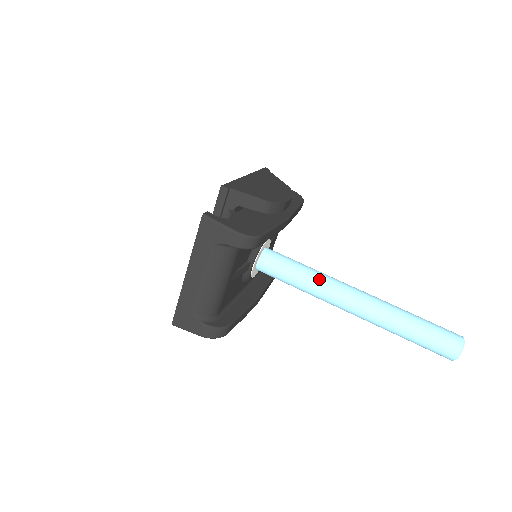
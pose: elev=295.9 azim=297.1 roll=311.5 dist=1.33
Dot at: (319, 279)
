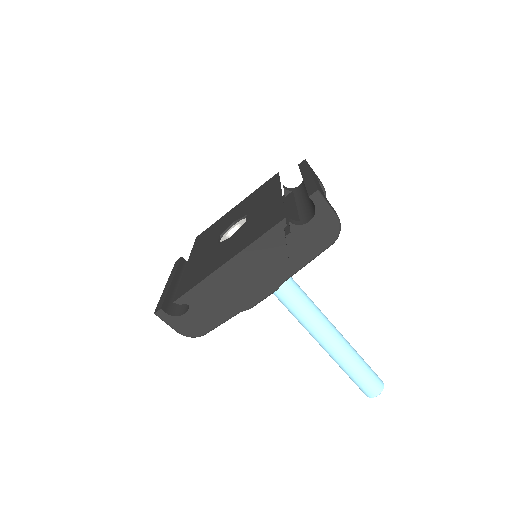
Dot at: (293, 312)
